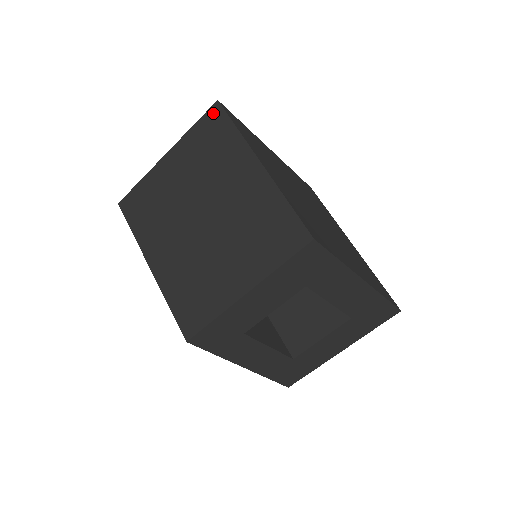
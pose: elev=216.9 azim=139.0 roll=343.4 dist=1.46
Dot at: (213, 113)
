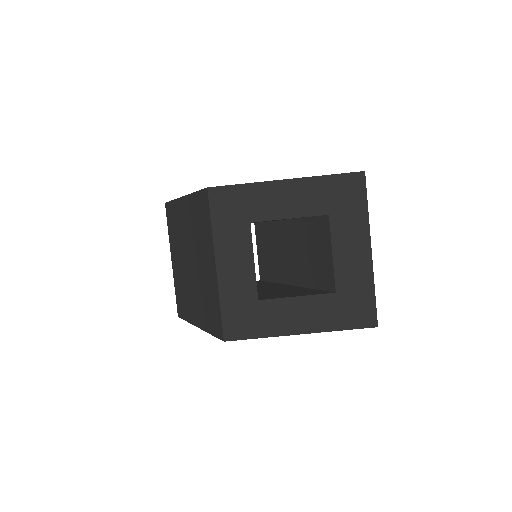
Dot at: (167, 211)
